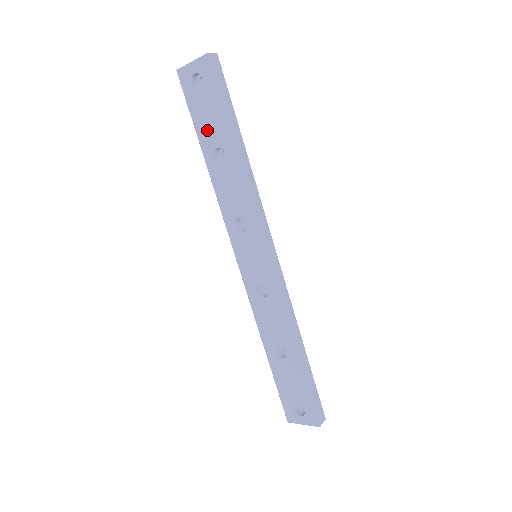
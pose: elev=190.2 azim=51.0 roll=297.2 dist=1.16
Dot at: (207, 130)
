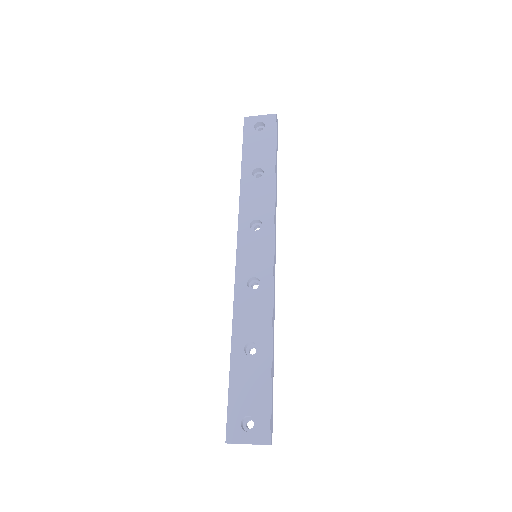
Dot at: (254, 155)
